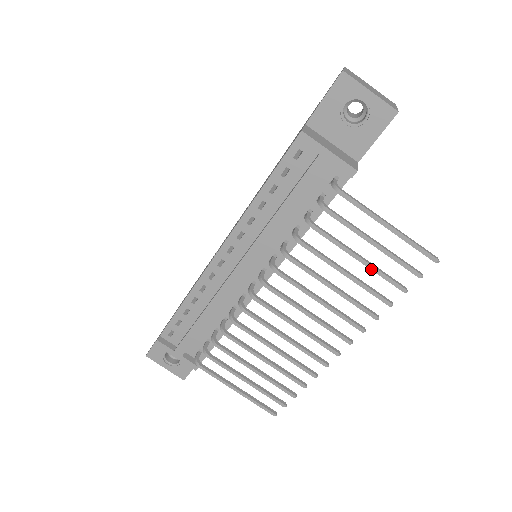
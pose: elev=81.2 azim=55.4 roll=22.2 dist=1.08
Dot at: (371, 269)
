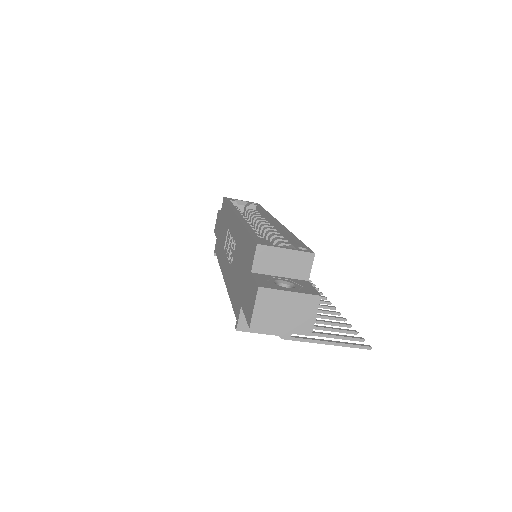
Dot at: (327, 330)
